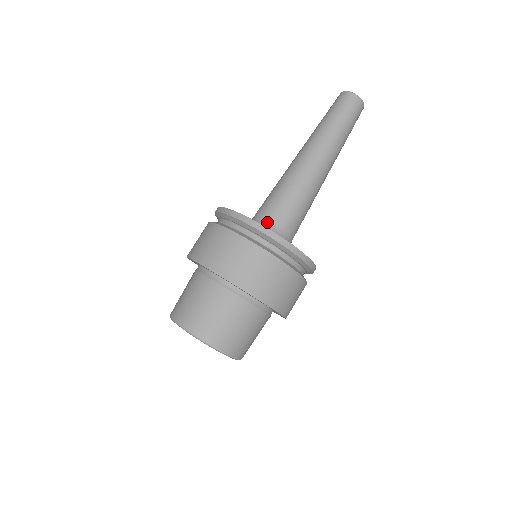
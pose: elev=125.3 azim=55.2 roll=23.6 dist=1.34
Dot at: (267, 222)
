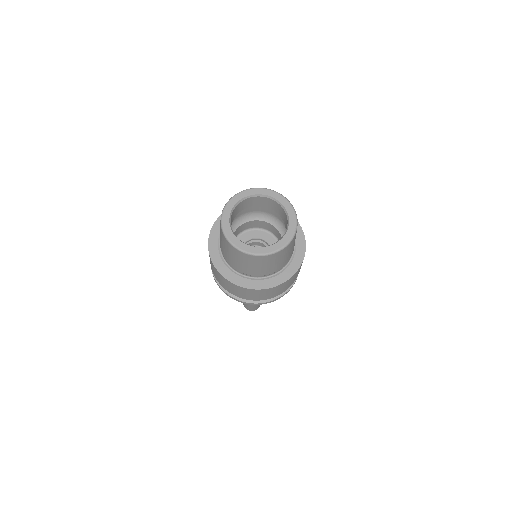
Dot at: occluded
